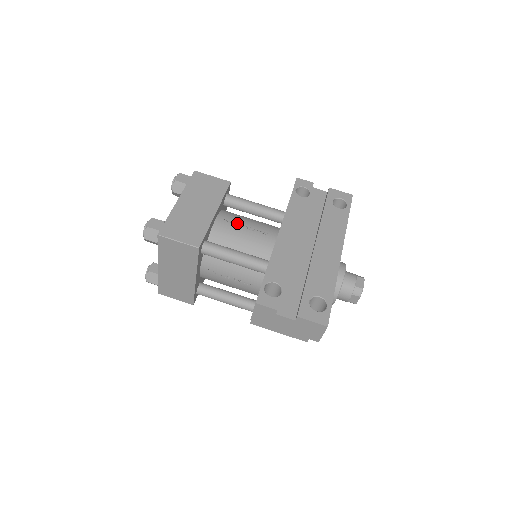
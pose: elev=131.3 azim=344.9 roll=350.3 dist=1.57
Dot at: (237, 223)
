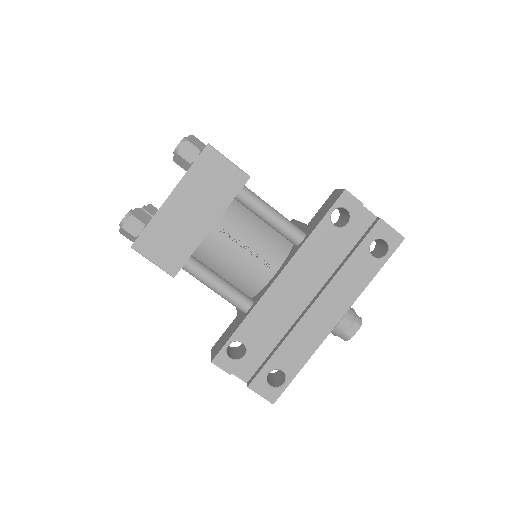
Dot at: (237, 238)
